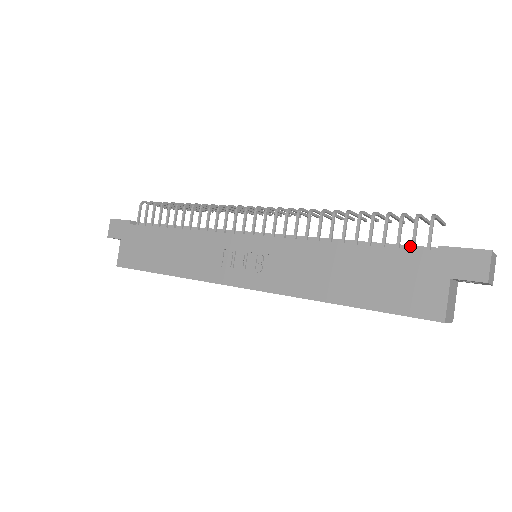
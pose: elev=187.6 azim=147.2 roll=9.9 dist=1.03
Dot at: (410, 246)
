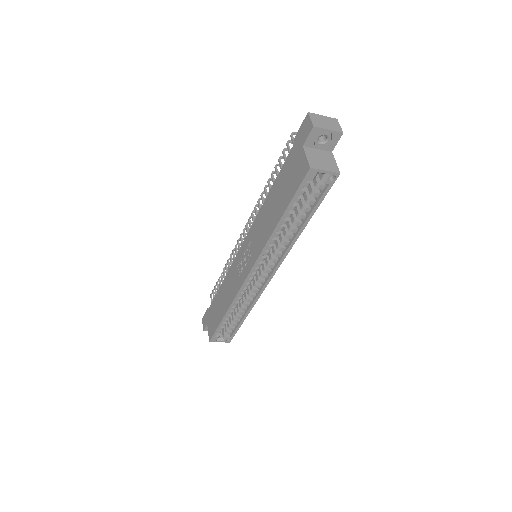
Dot at: occluded
